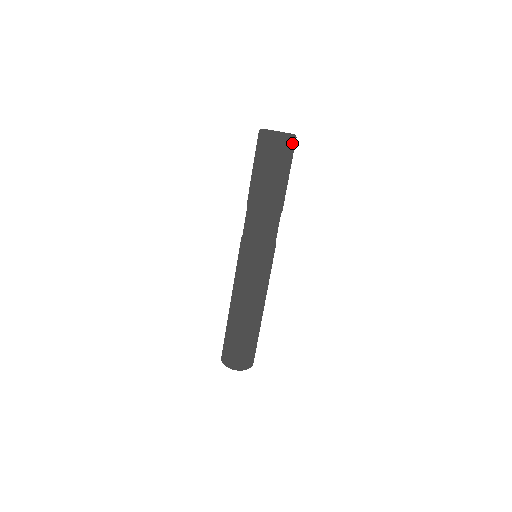
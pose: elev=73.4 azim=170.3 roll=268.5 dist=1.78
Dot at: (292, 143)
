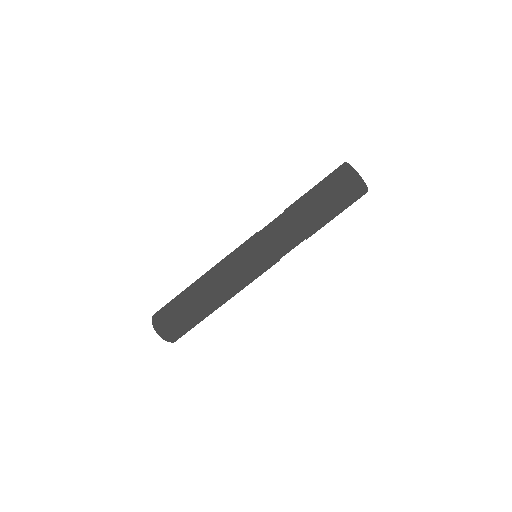
Dot at: occluded
